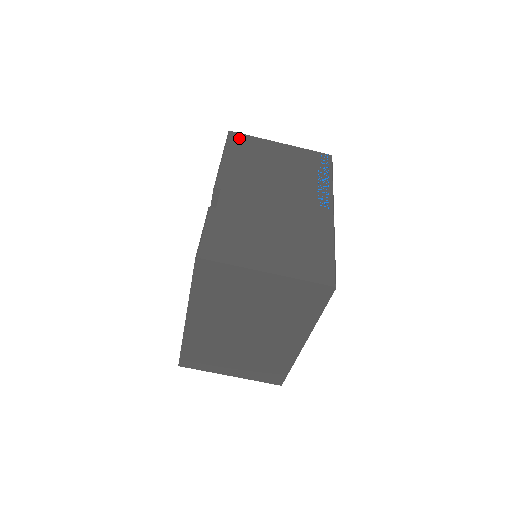
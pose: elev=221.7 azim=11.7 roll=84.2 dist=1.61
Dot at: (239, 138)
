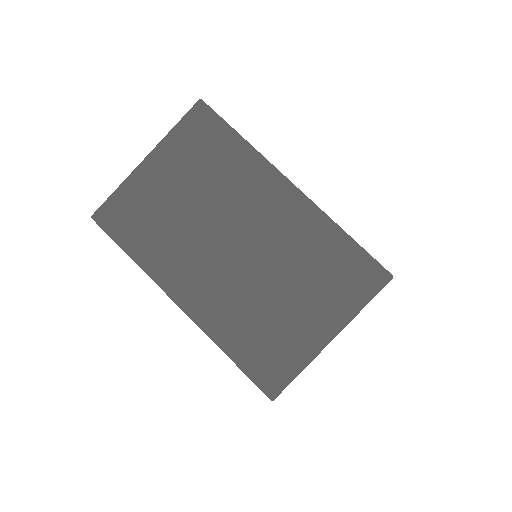
Dot at: occluded
